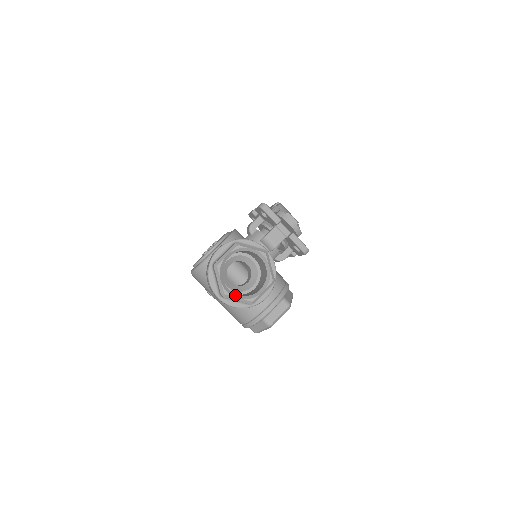
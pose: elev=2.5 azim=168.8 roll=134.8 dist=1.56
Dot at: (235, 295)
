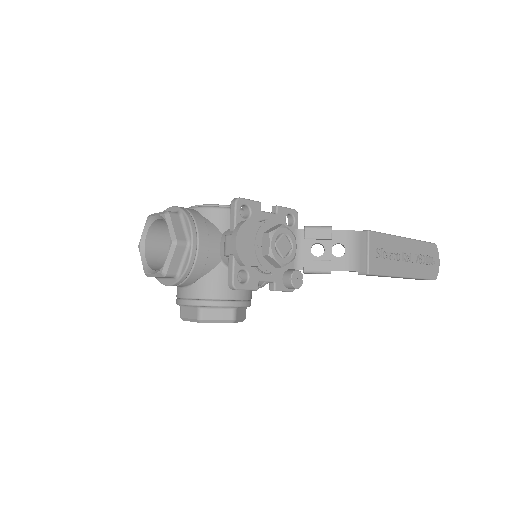
Dot at: (143, 255)
